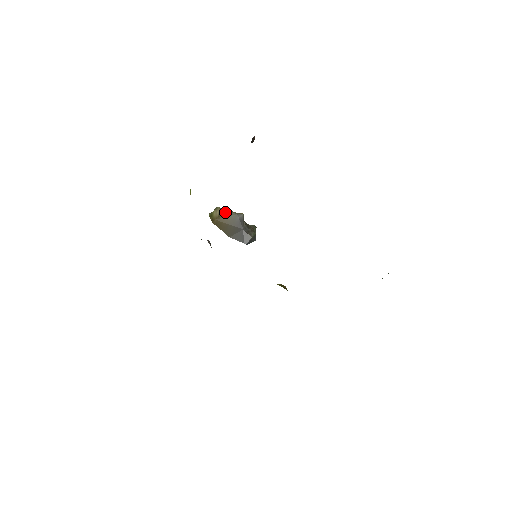
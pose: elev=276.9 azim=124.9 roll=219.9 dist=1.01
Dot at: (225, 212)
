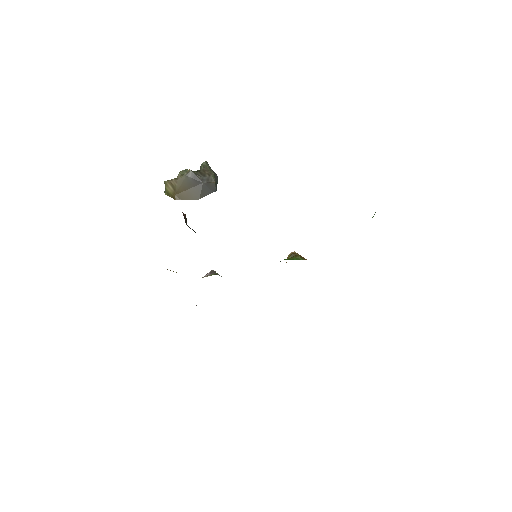
Dot at: (176, 182)
